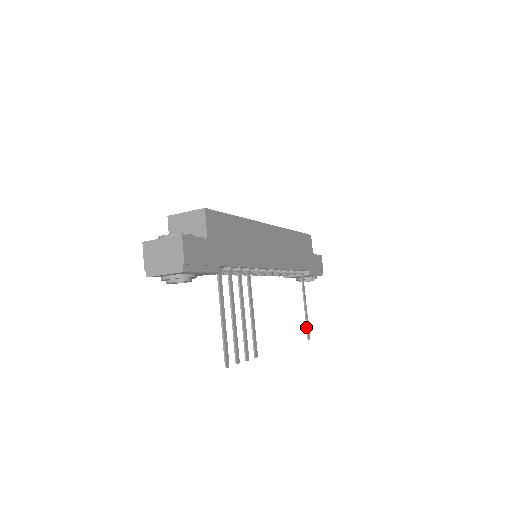
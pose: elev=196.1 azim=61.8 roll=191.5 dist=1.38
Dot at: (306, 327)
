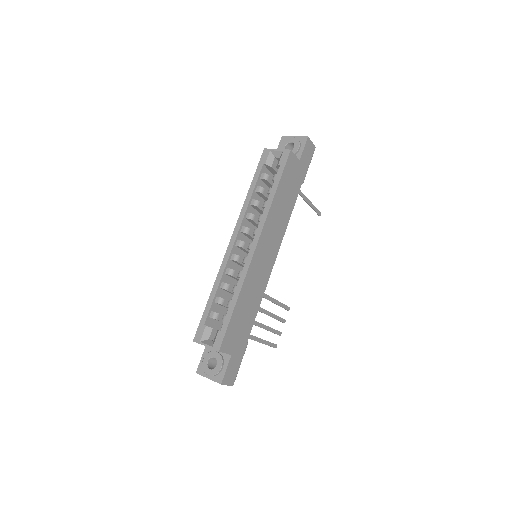
Dot at: occluded
